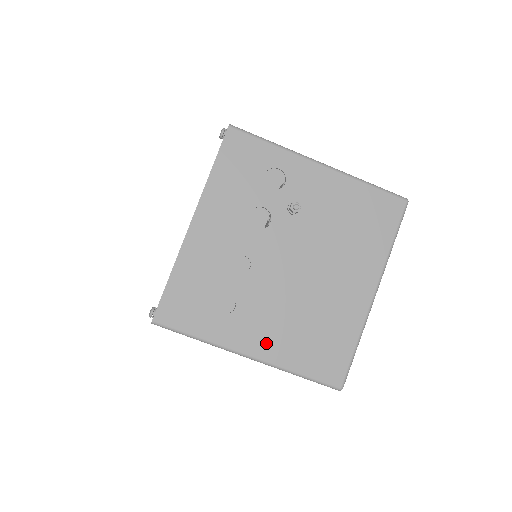
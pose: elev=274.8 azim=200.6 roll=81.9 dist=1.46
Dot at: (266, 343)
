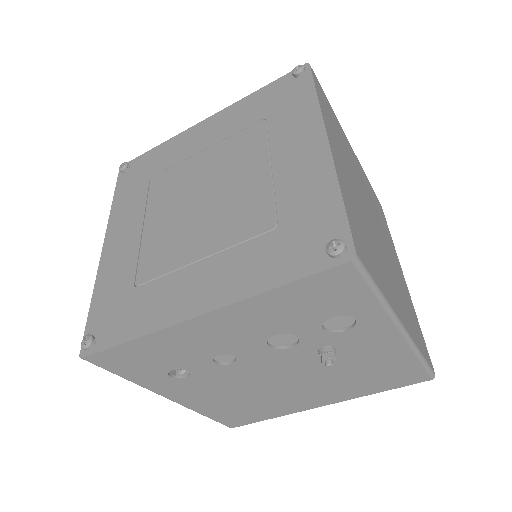
Dot at: (194, 399)
